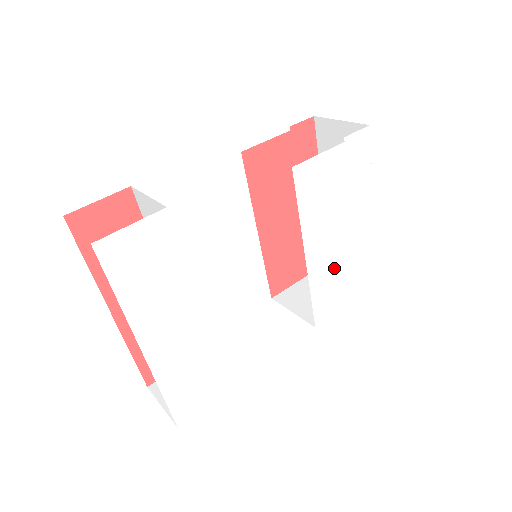
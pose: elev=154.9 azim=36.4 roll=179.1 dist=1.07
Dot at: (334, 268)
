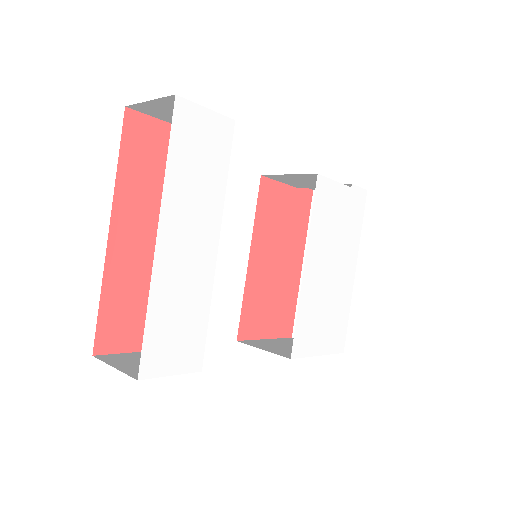
Dot at: (319, 301)
